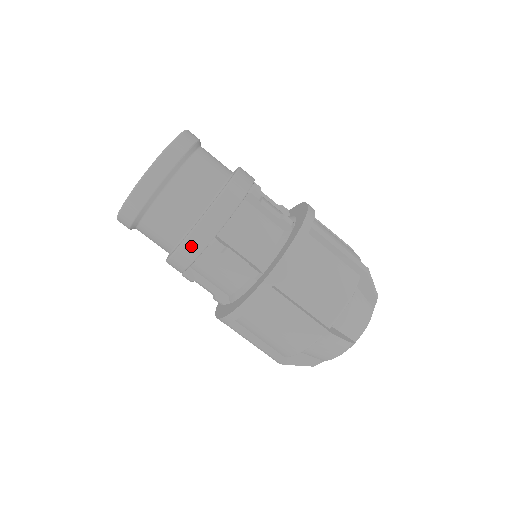
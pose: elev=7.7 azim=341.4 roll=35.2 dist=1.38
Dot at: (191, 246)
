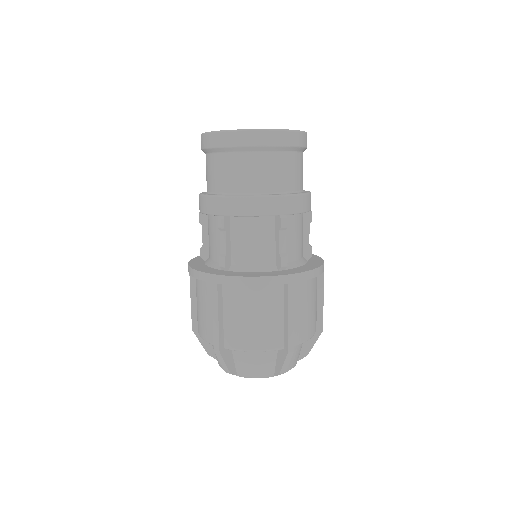
Dot at: (209, 204)
